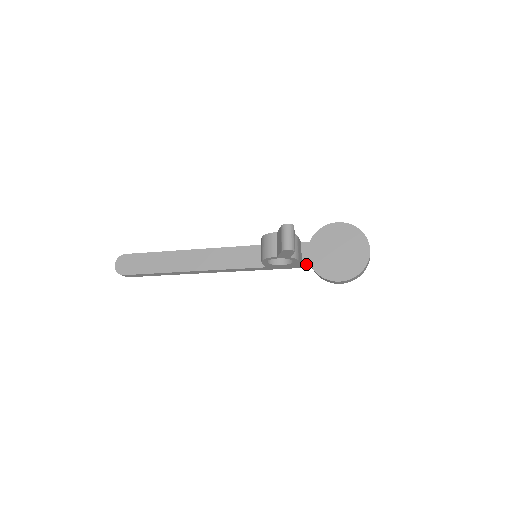
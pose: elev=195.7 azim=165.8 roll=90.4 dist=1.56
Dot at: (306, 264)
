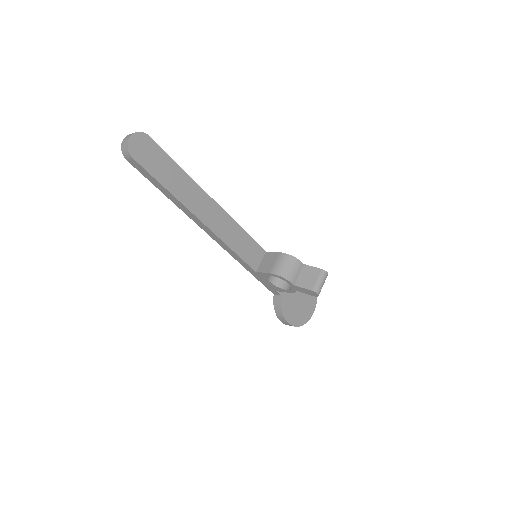
Dot at: (279, 292)
